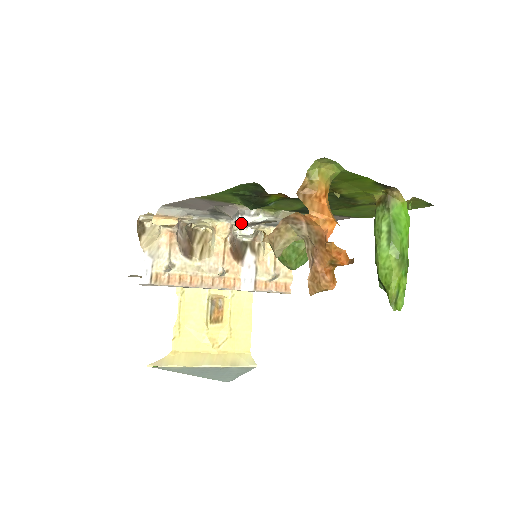
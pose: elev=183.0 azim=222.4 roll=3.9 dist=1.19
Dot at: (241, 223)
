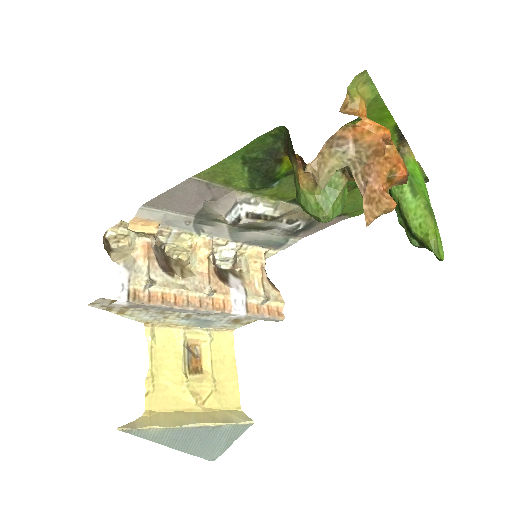
Dot at: (241, 213)
